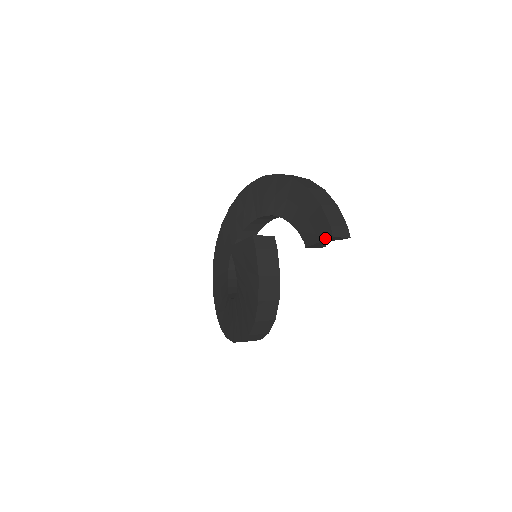
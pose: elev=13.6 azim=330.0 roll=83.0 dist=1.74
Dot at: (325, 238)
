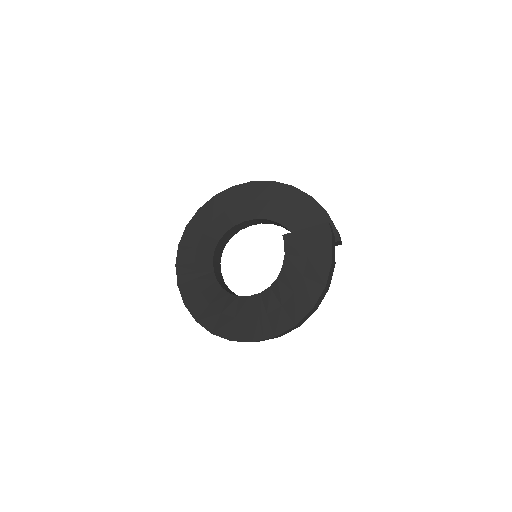
Dot at: occluded
